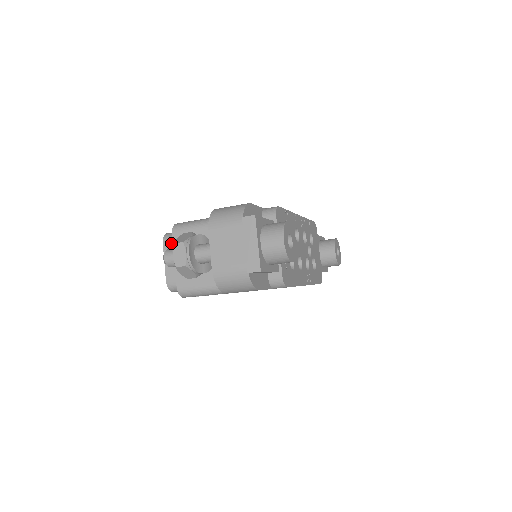
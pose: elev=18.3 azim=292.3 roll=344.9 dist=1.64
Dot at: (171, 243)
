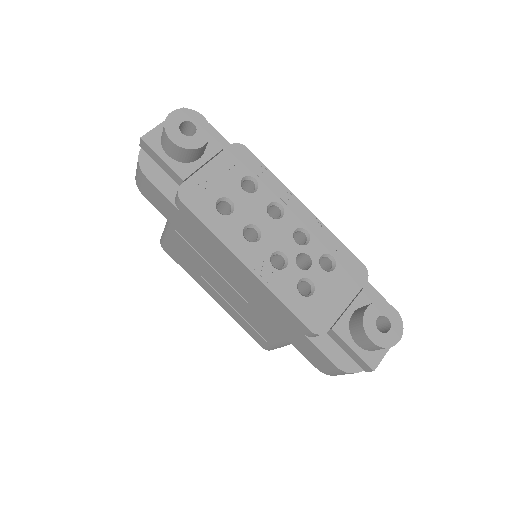
Dot at: occluded
